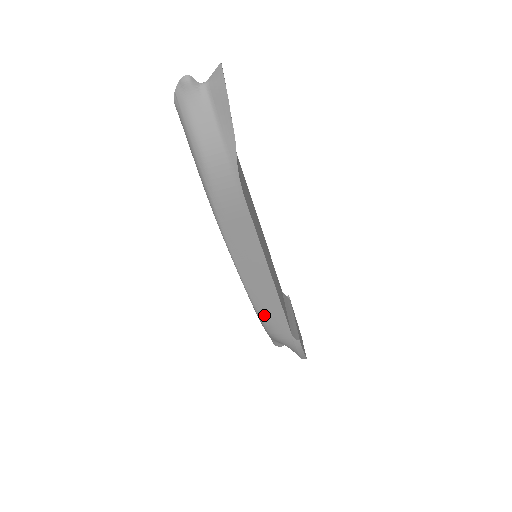
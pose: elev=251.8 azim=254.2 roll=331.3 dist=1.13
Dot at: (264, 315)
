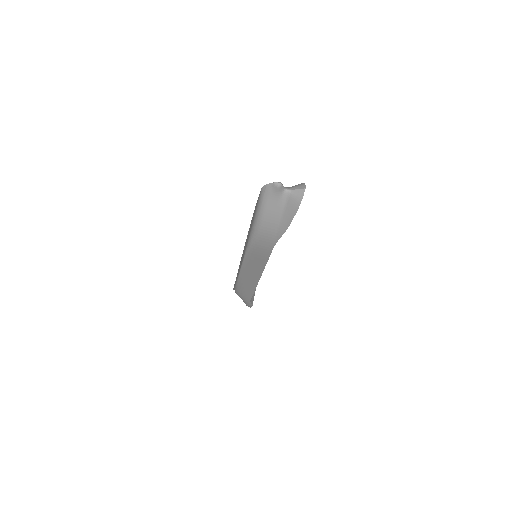
Dot at: (240, 288)
